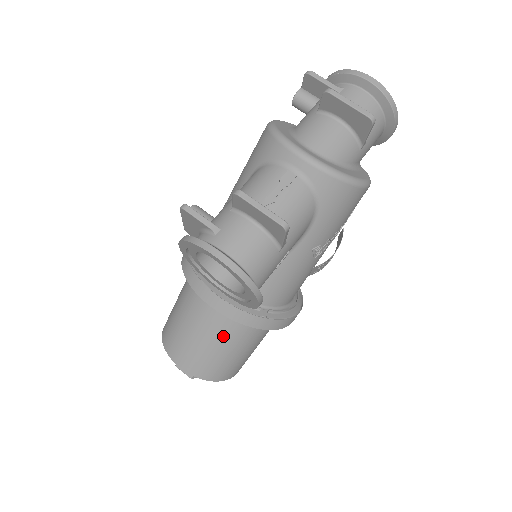
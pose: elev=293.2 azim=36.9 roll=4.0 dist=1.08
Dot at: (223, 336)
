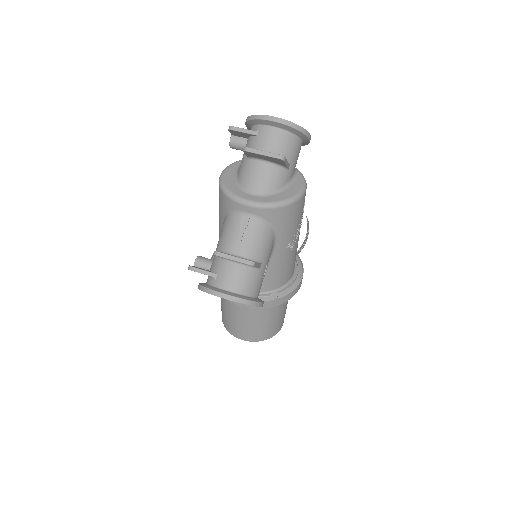
Dot at: (257, 315)
